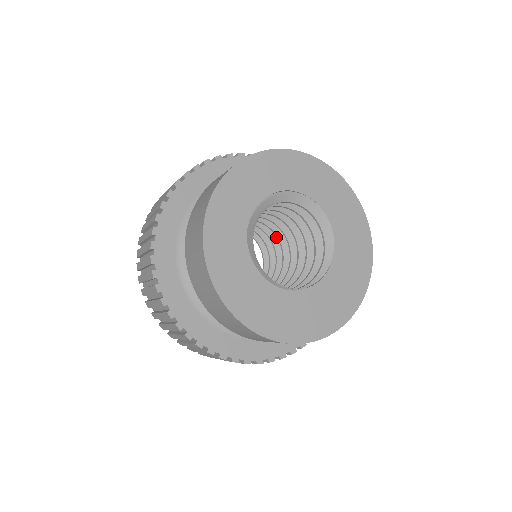
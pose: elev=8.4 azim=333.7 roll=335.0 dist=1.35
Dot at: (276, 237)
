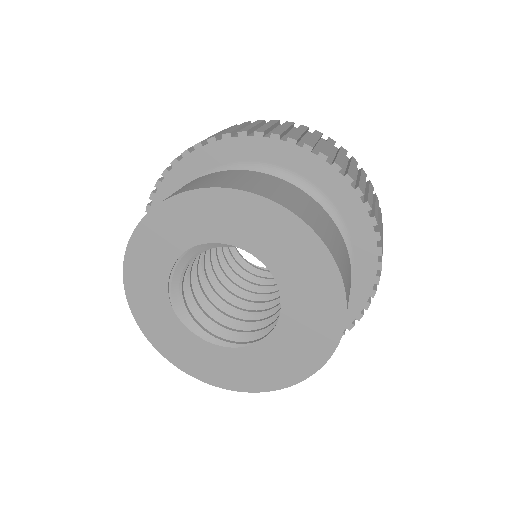
Dot at: occluded
